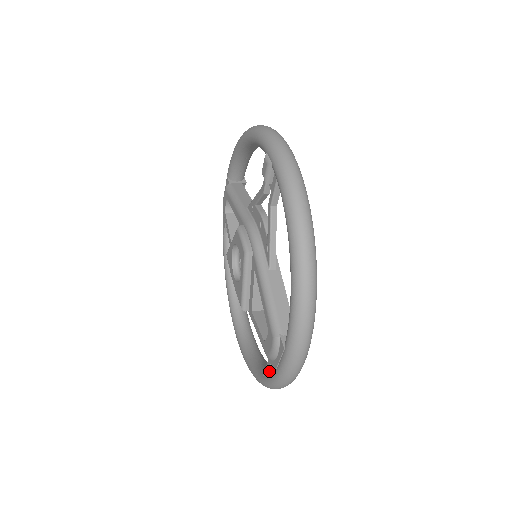
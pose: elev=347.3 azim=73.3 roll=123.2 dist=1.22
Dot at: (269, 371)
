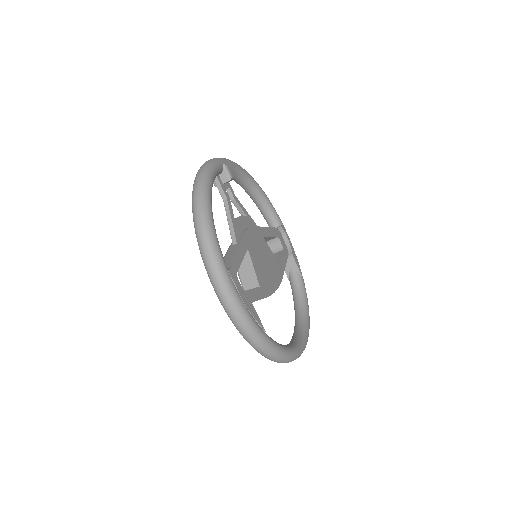
Dot at: occluded
